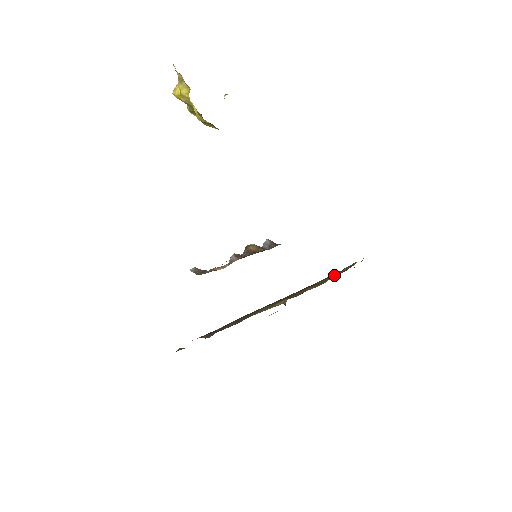
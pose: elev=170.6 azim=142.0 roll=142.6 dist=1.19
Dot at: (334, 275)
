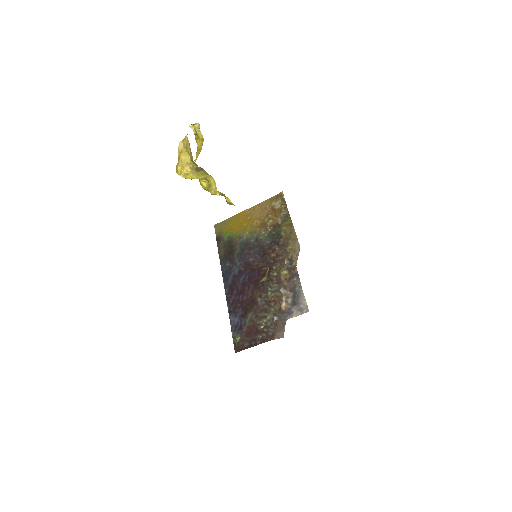
Dot at: (295, 238)
